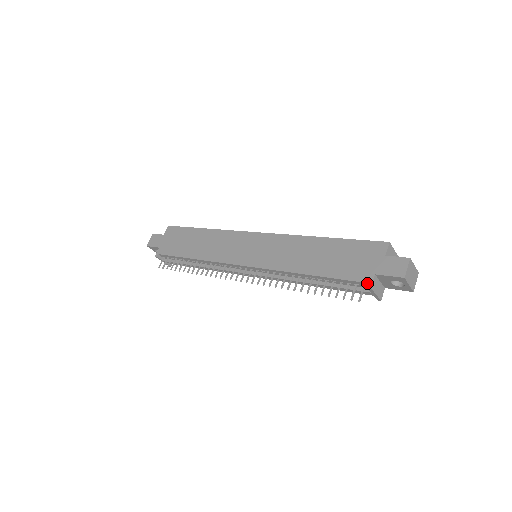
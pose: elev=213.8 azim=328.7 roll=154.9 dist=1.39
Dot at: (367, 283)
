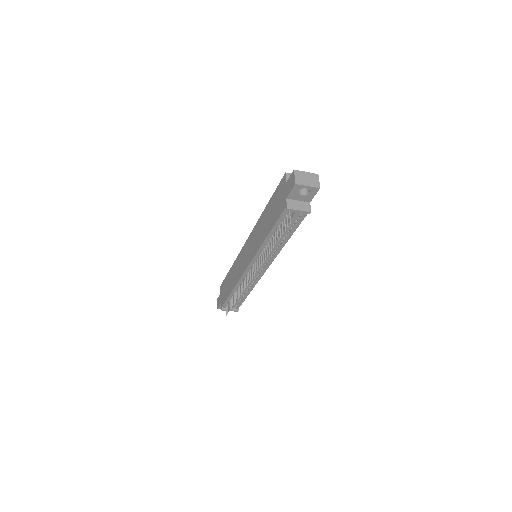
Dot at: (286, 208)
